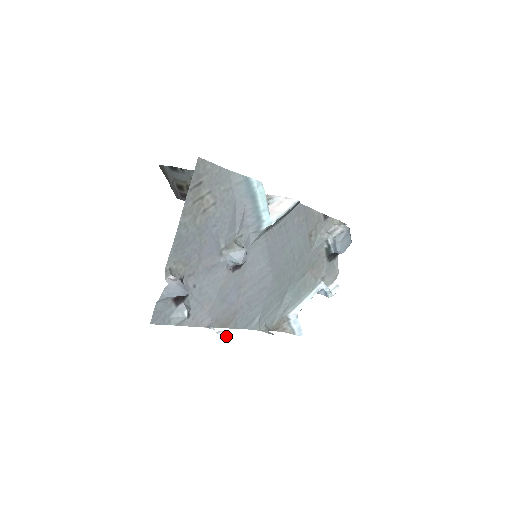
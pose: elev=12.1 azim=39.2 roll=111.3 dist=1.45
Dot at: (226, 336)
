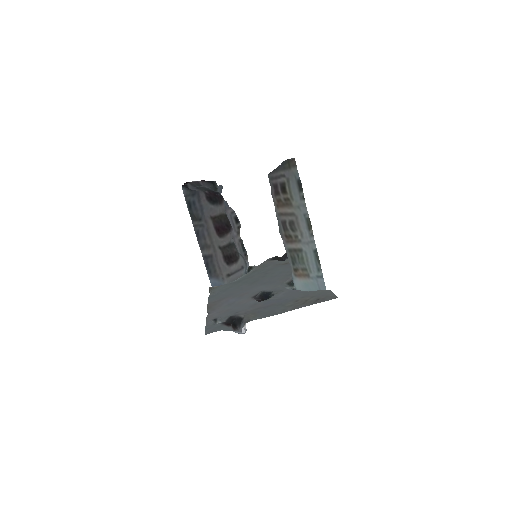
Dot at: occluded
